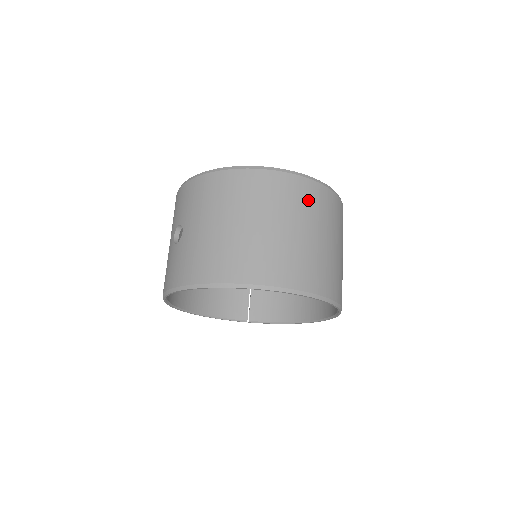
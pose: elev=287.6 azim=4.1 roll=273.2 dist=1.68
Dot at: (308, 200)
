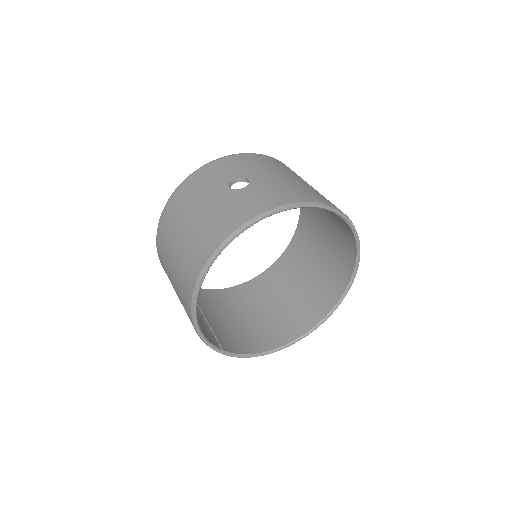
Dot at: occluded
